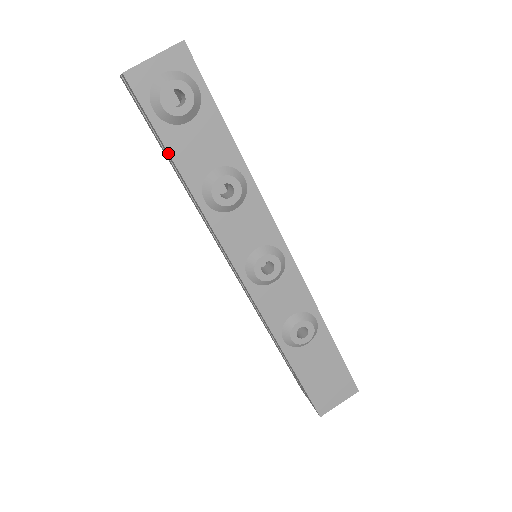
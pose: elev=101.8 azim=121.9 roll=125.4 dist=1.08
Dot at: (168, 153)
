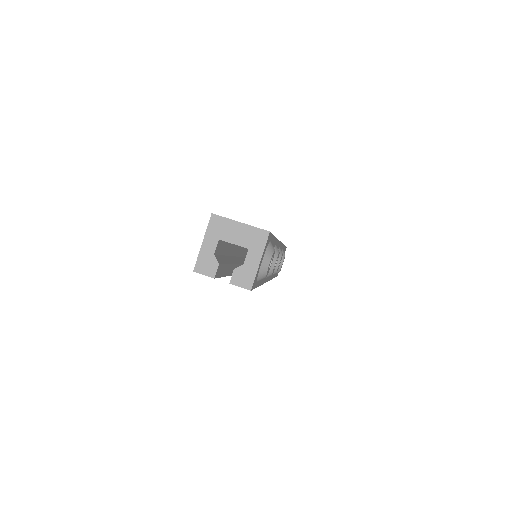
Dot at: occluded
